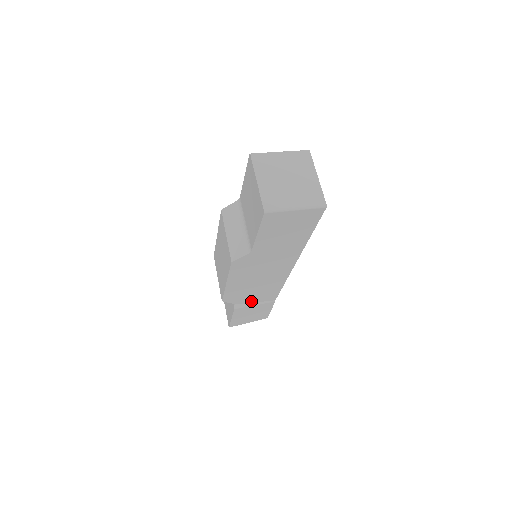
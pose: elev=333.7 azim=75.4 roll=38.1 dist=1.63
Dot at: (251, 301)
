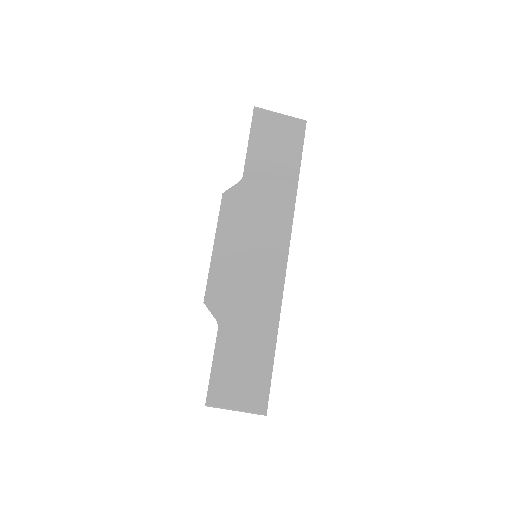
Dot at: occluded
